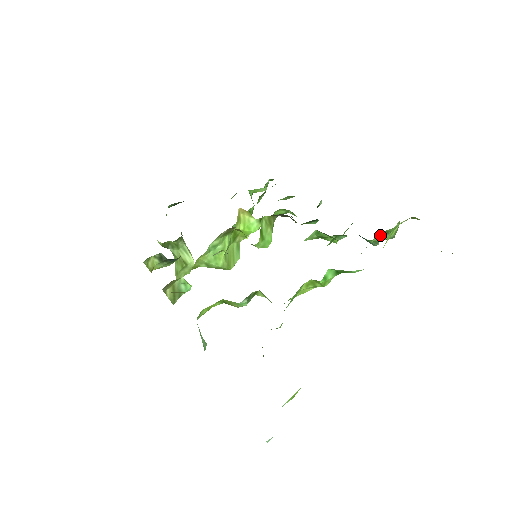
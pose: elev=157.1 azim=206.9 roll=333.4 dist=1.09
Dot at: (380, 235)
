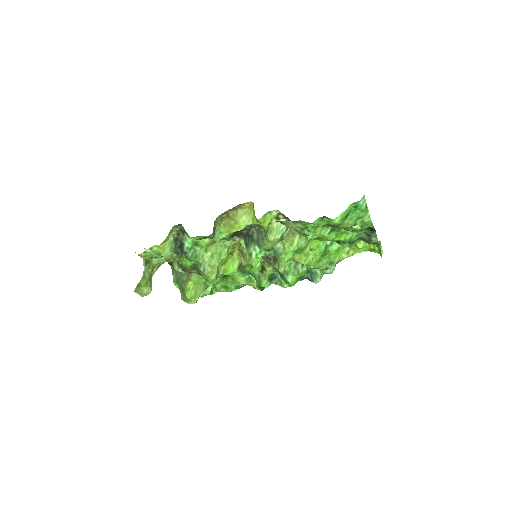
Dot at: (330, 263)
